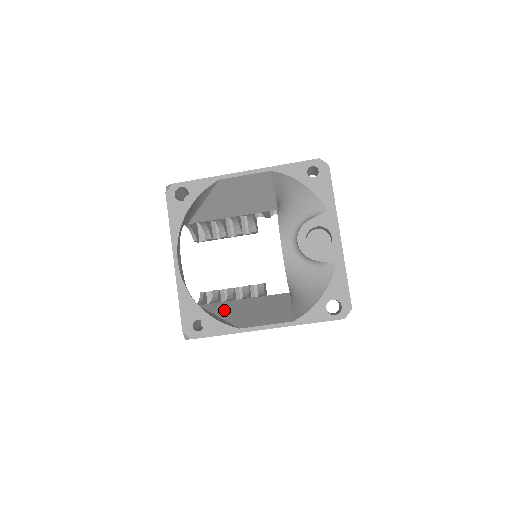
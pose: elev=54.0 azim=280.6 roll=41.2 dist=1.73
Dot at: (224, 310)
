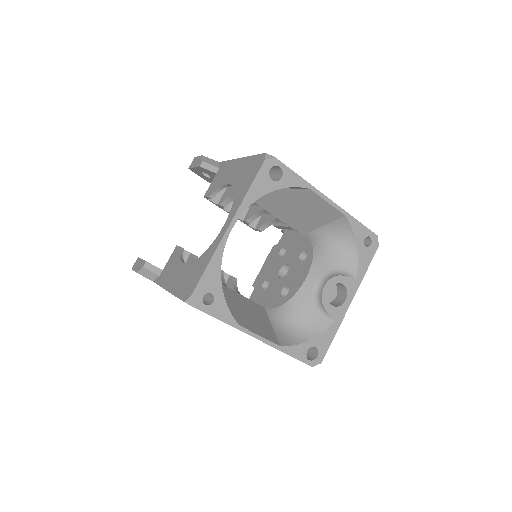
Dot at: occluded
